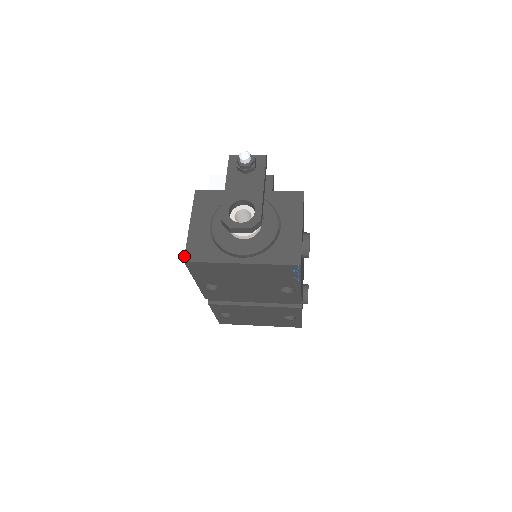
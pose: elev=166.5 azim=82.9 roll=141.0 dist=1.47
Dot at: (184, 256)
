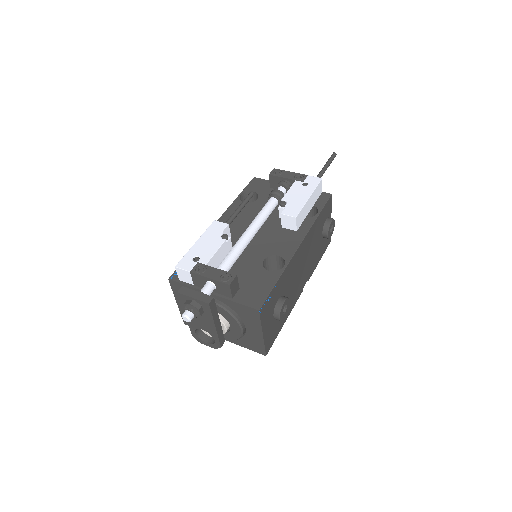
Dot at: (183, 321)
